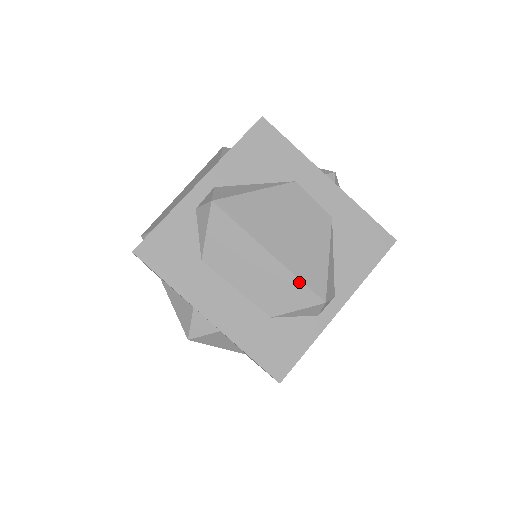
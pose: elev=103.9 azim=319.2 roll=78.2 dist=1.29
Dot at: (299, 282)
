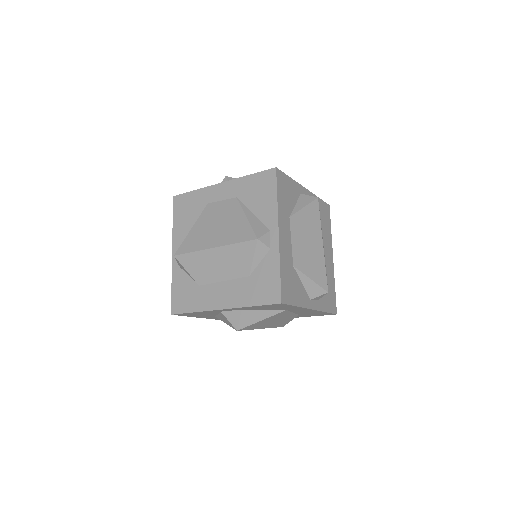
Dot at: (238, 245)
